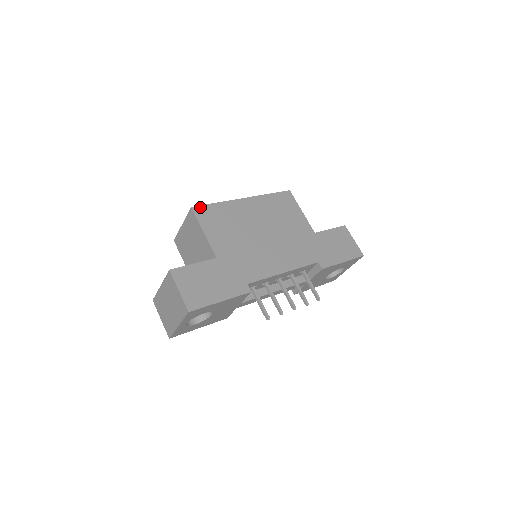
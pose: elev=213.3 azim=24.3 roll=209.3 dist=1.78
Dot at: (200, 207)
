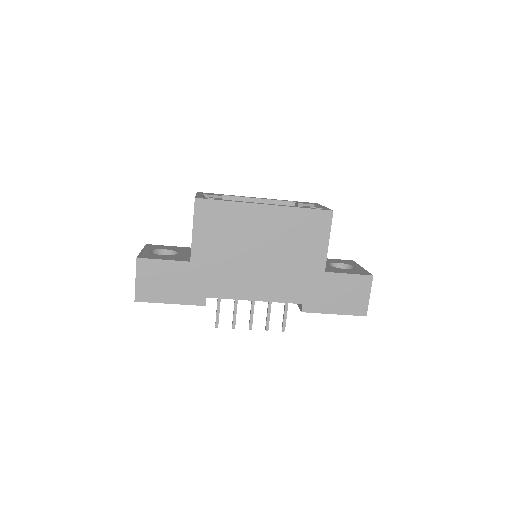
Dot at: (205, 201)
